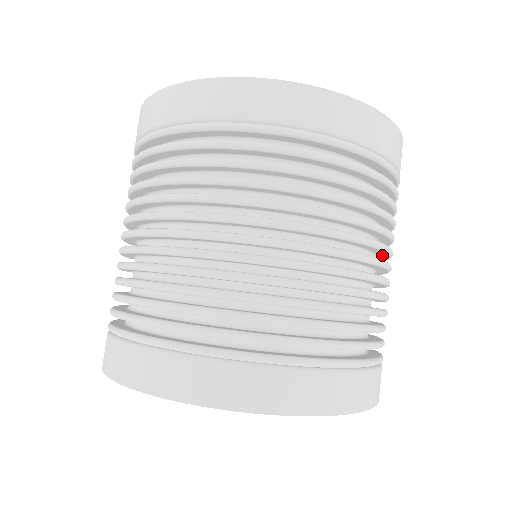
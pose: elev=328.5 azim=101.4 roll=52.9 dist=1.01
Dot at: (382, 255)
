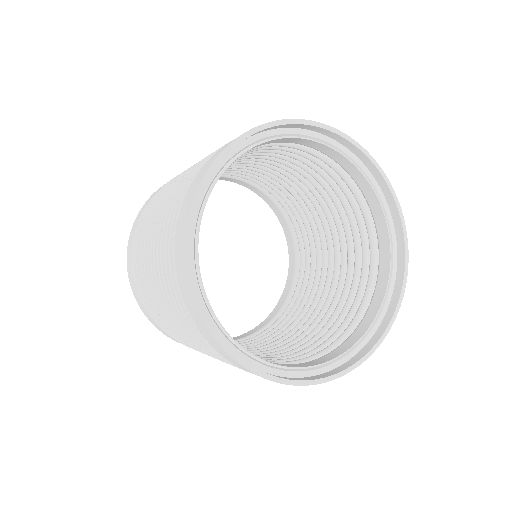
Dot at: (329, 240)
